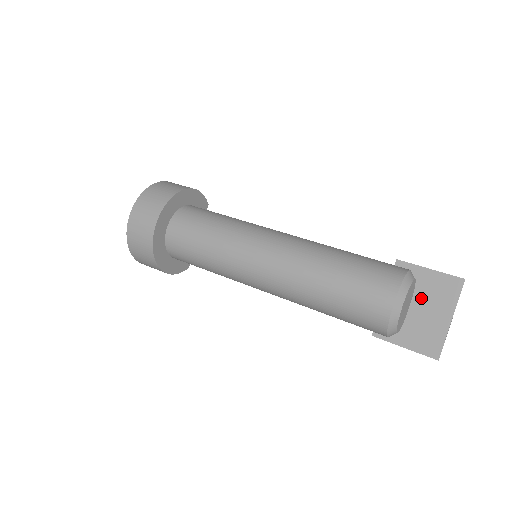
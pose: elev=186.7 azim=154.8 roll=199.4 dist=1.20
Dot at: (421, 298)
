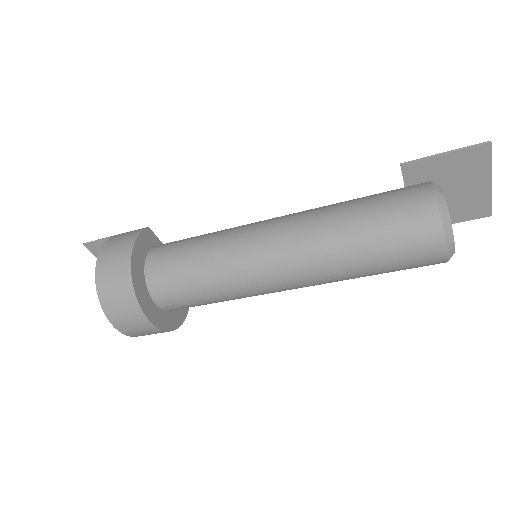
Dot at: (449, 183)
